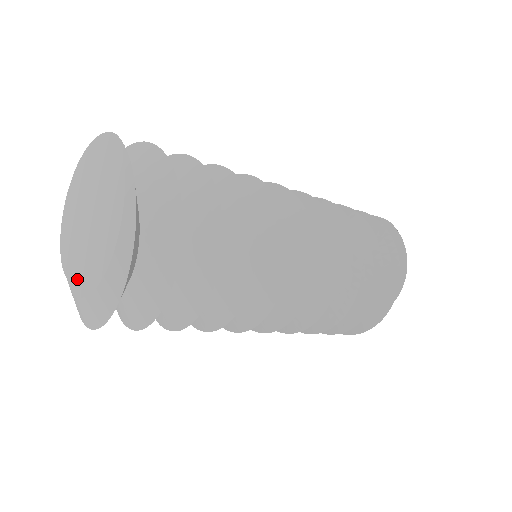
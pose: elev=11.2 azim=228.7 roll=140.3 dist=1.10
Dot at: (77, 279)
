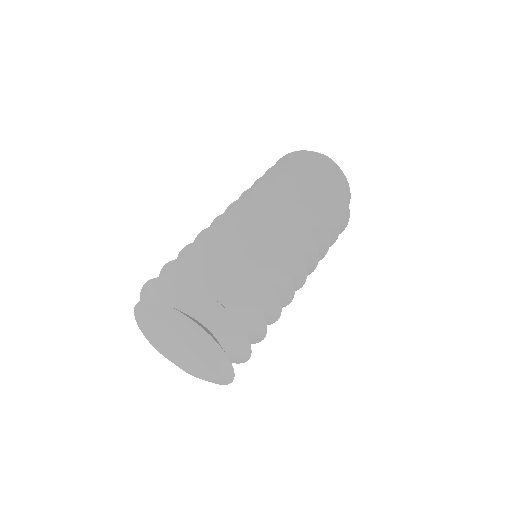
Dot at: (187, 369)
